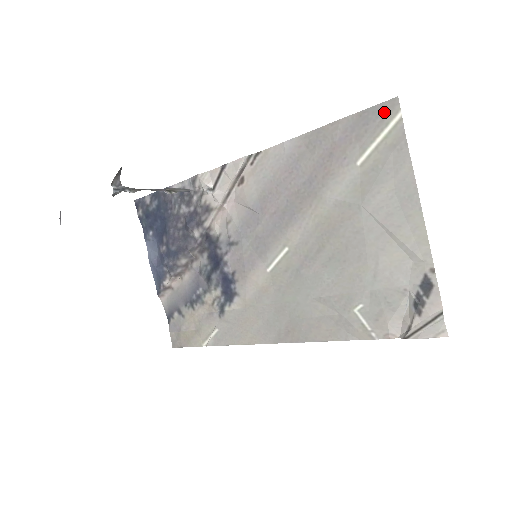
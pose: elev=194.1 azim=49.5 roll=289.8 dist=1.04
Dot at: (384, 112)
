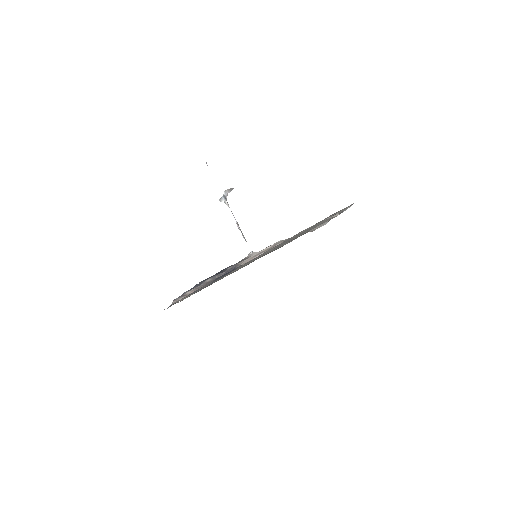
Dot at: occluded
